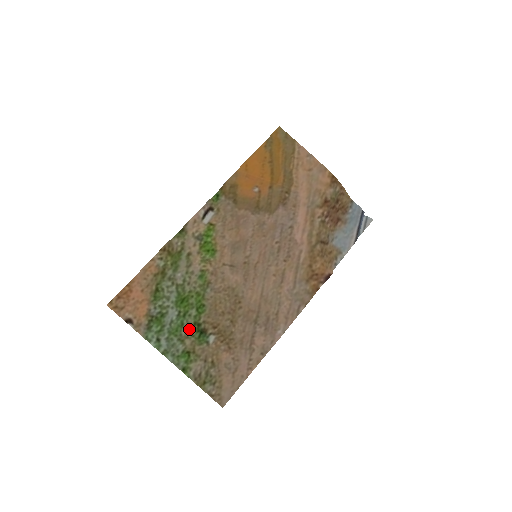
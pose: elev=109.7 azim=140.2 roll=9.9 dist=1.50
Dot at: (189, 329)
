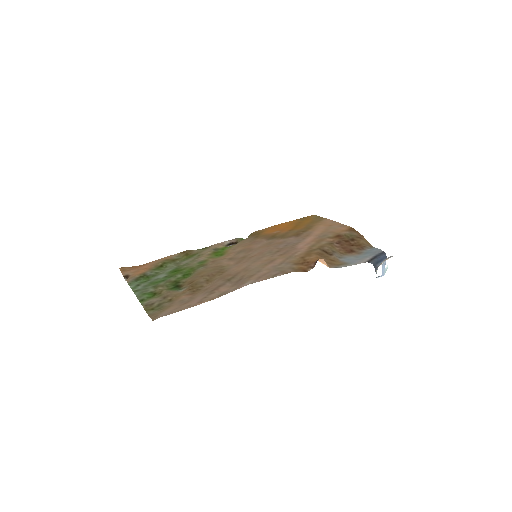
Dot at: (168, 283)
